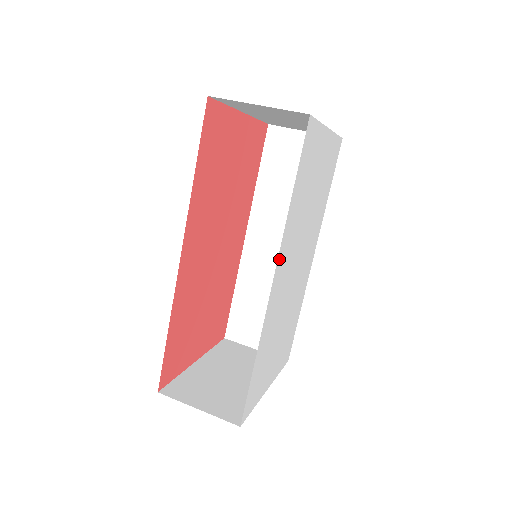
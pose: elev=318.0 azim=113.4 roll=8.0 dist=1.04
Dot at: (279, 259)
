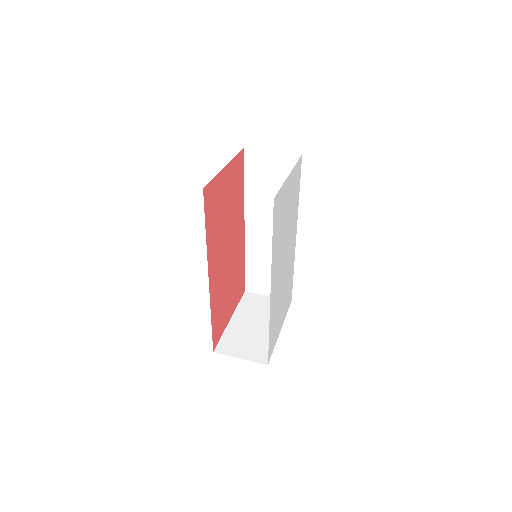
Dot at: (272, 277)
